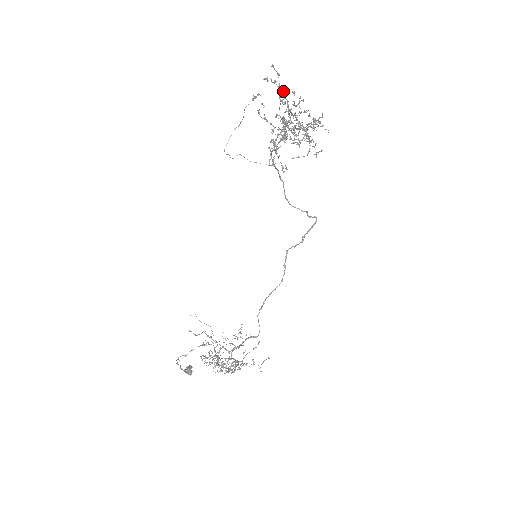
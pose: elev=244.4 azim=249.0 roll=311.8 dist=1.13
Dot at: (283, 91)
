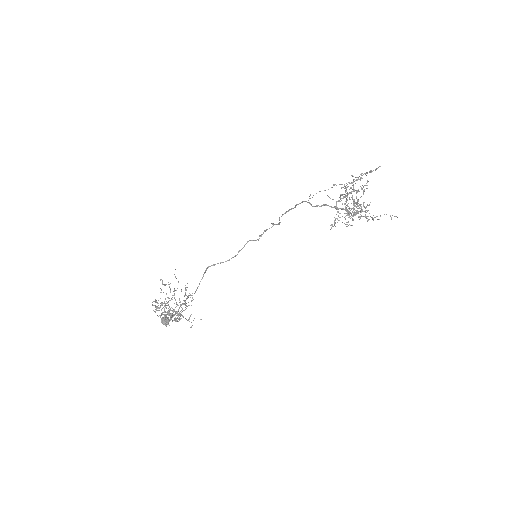
Dot at: occluded
